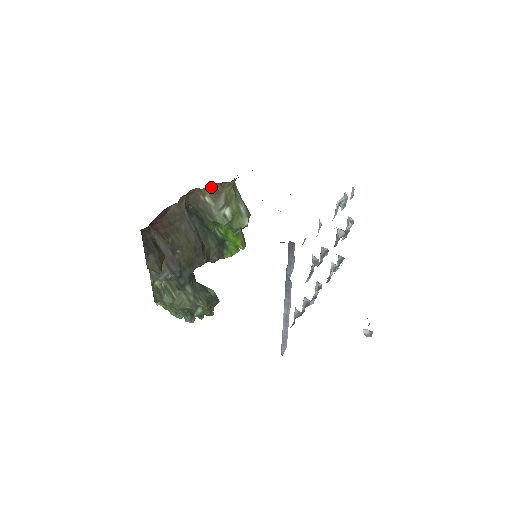
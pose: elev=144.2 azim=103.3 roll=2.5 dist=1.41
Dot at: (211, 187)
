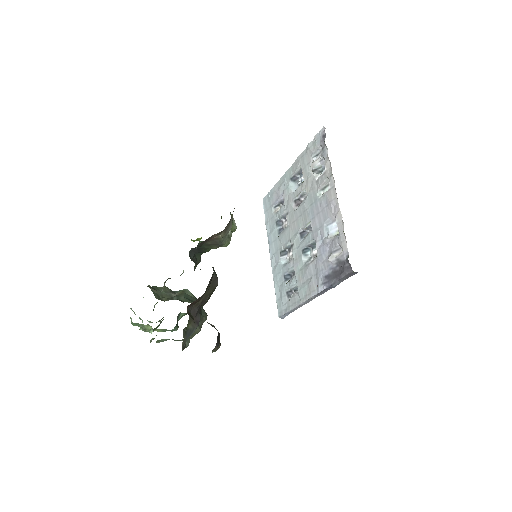
Dot at: (228, 223)
